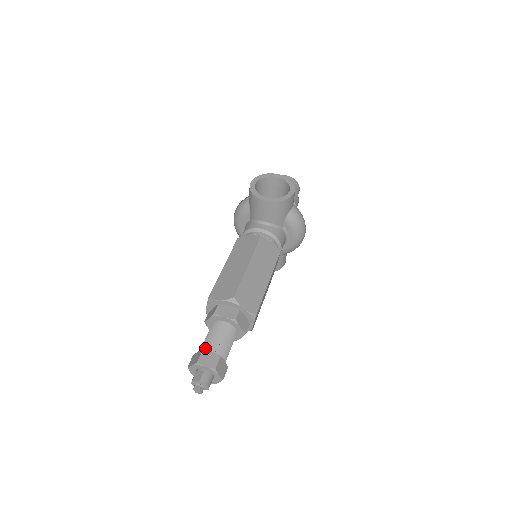
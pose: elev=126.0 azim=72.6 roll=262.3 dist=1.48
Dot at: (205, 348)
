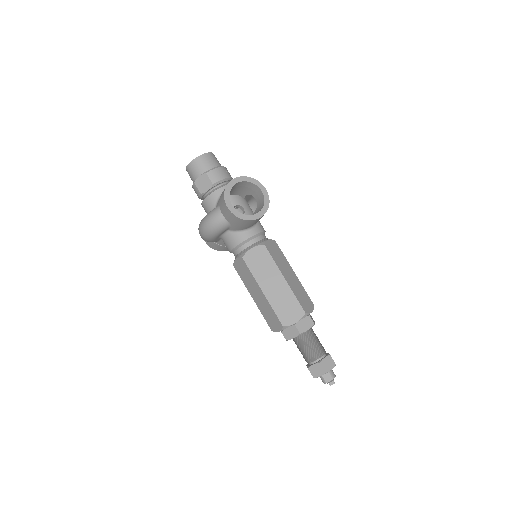
Dot at: (316, 359)
